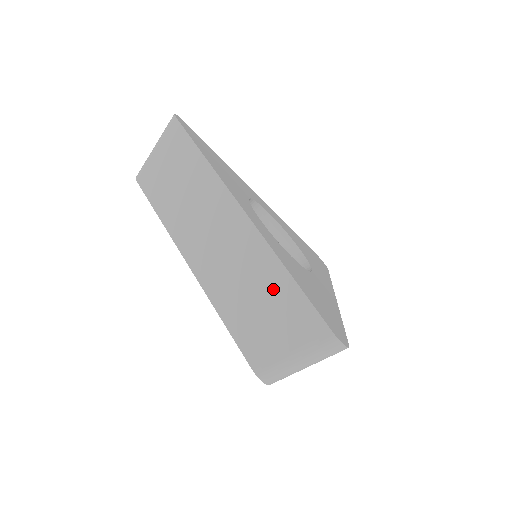
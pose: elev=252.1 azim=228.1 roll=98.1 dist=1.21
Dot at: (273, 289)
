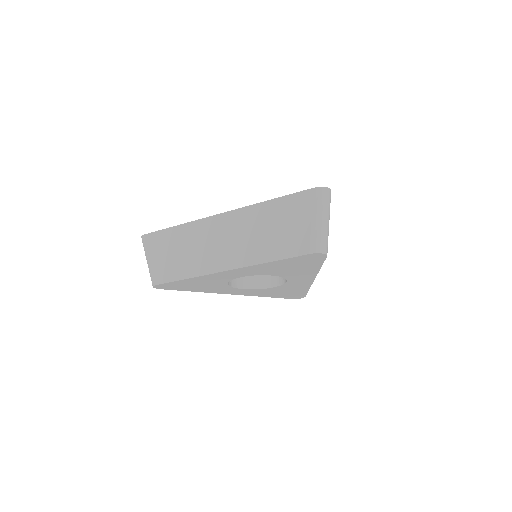
Dot at: (272, 215)
